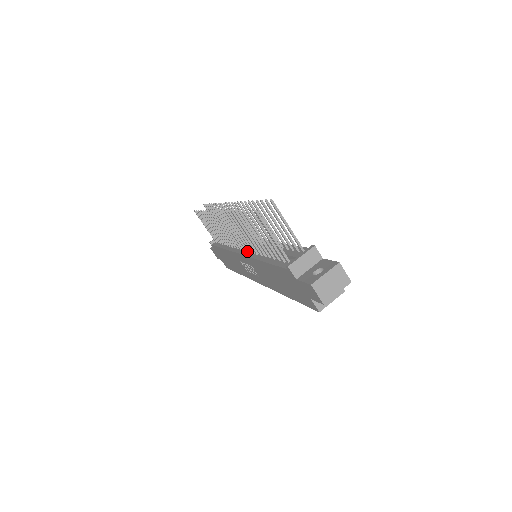
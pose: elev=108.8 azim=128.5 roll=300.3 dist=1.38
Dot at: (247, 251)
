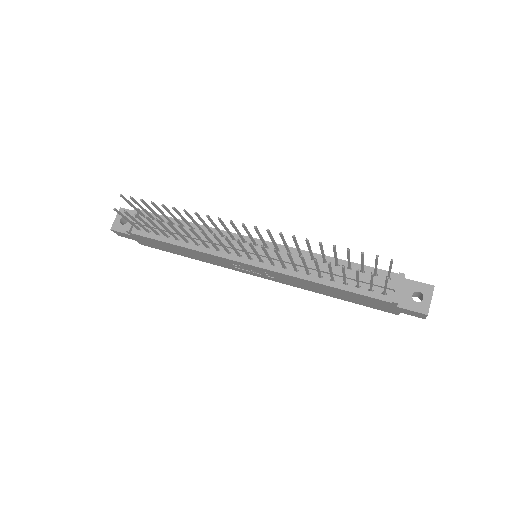
Dot at: (262, 262)
